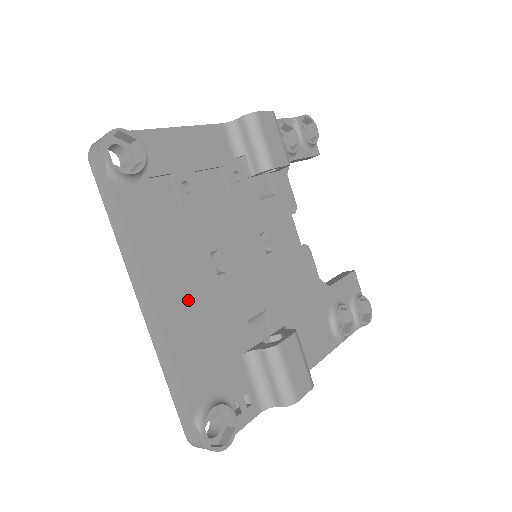
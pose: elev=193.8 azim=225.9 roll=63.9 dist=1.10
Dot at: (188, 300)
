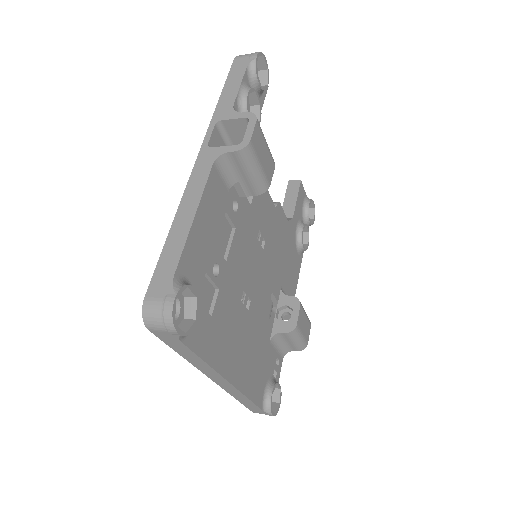
Dot at: (242, 351)
